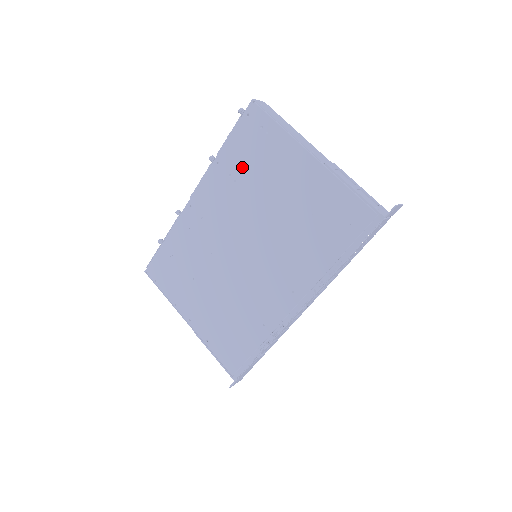
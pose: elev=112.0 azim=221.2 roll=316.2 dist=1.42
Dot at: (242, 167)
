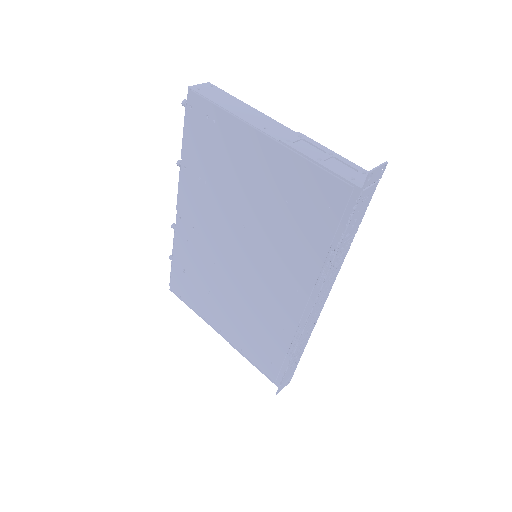
Dot at: (206, 166)
